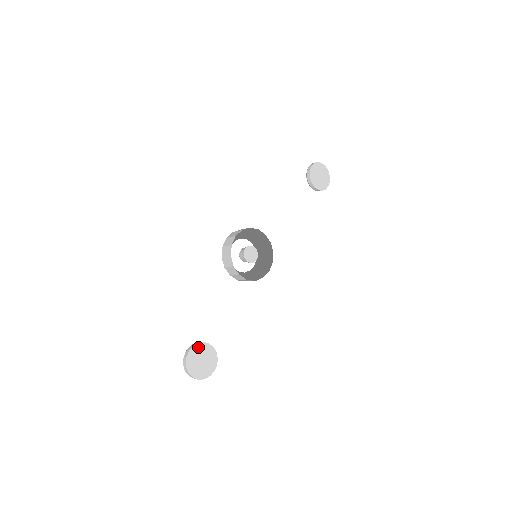
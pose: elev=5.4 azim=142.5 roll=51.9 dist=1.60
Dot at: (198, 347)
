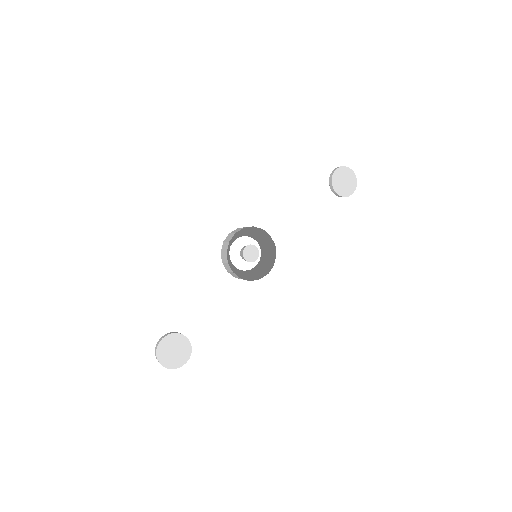
Dot at: (172, 337)
